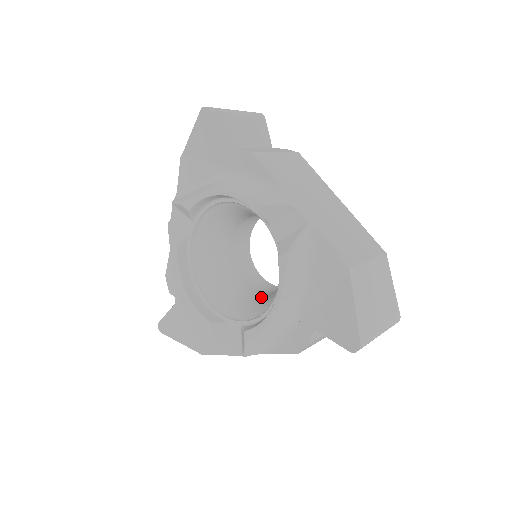
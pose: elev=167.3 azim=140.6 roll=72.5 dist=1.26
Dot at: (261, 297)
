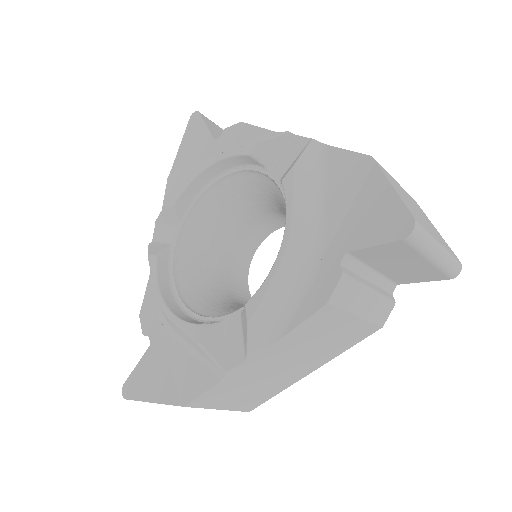
Dot at: occluded
